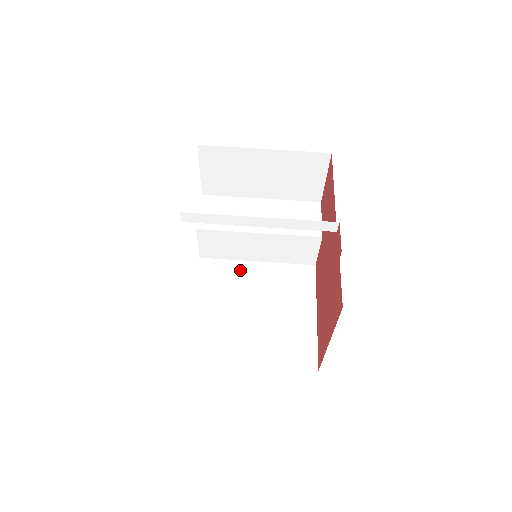
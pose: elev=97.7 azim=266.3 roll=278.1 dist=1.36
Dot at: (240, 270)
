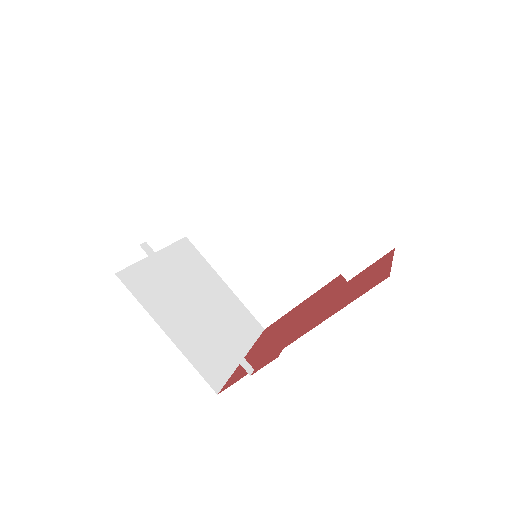
Dot at: occluded
